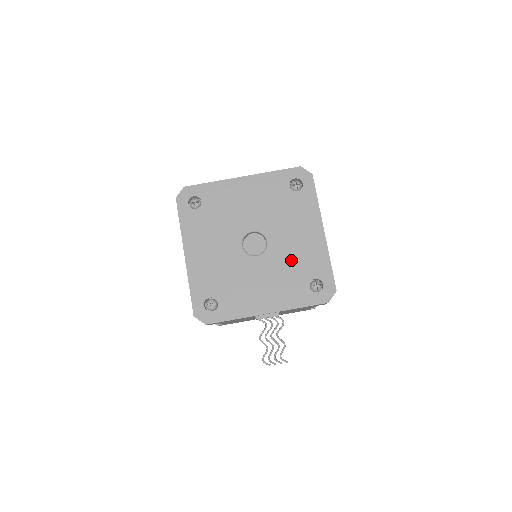
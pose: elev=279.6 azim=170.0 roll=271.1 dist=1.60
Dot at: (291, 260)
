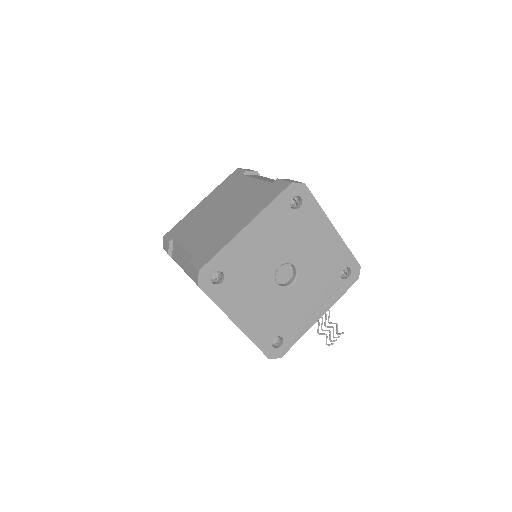
Dot at: (320, 268)
